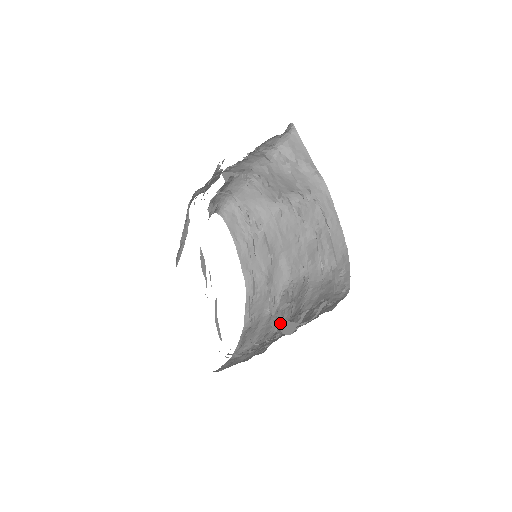
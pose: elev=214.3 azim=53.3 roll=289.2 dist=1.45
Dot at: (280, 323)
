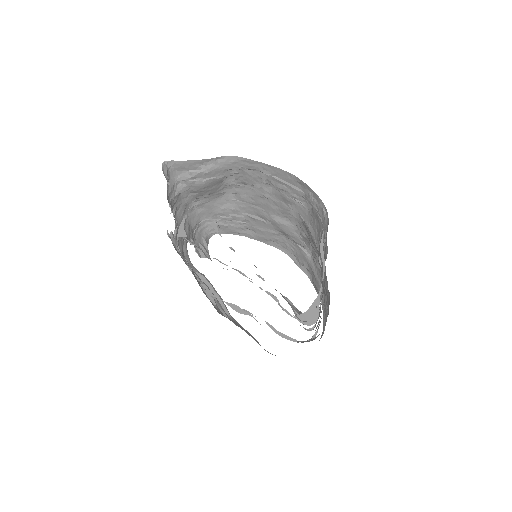
Dot at: occluded
